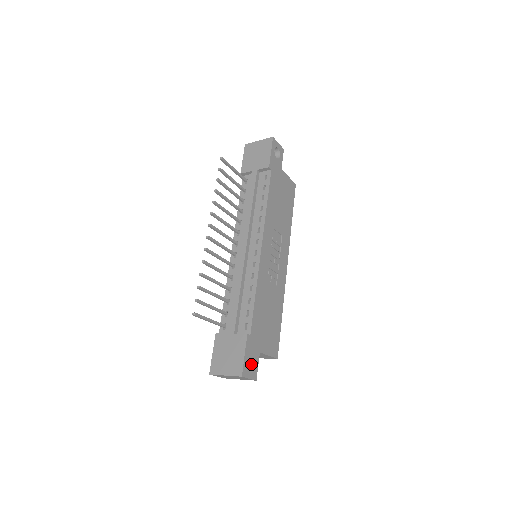
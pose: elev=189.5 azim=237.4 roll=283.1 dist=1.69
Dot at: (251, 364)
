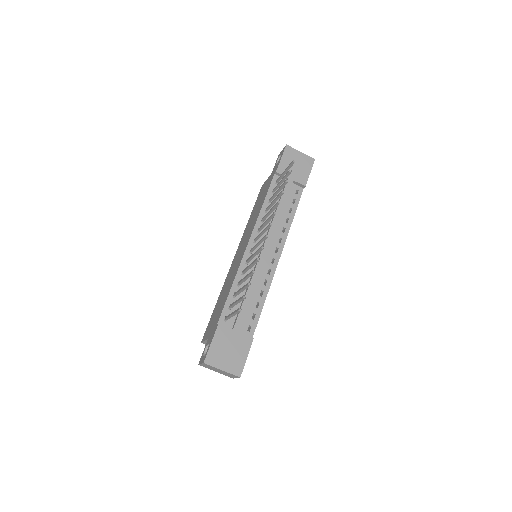
Dot at: occluded
